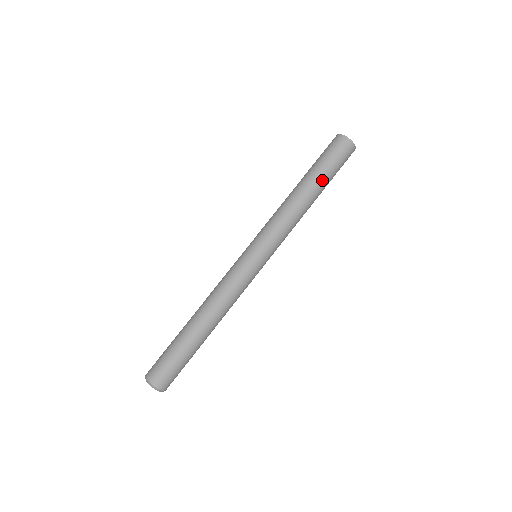
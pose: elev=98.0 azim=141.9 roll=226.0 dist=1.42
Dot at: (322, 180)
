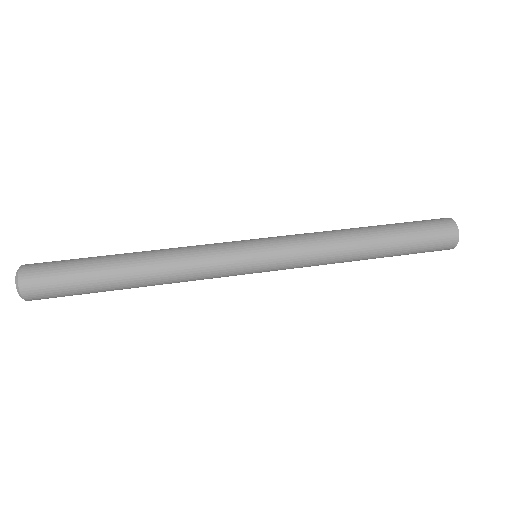
Dot at: (390, 228)
